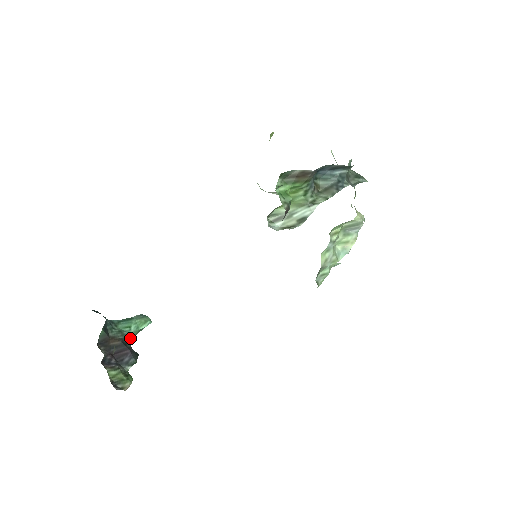
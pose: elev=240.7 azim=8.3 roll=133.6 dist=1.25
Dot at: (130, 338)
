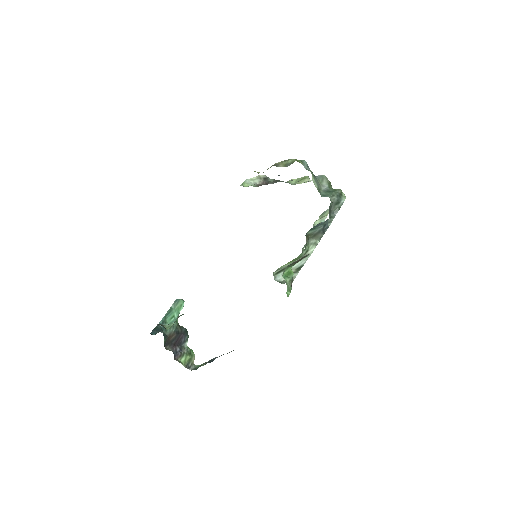
Dot at: (177, 323)
